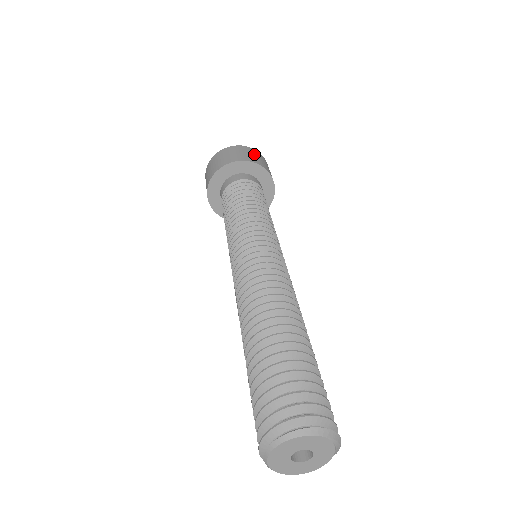
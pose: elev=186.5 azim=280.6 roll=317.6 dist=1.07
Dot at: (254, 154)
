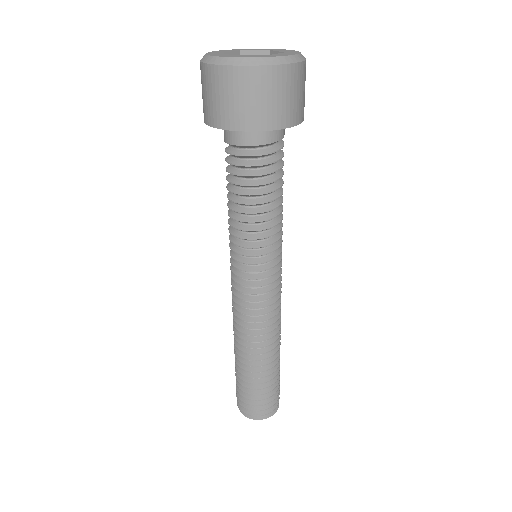
Dot at: (270, 93)
